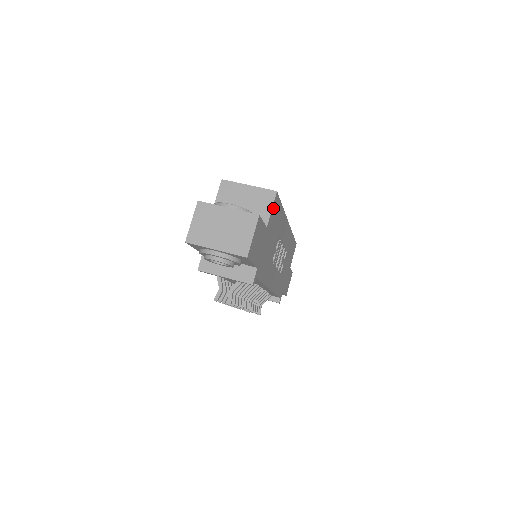
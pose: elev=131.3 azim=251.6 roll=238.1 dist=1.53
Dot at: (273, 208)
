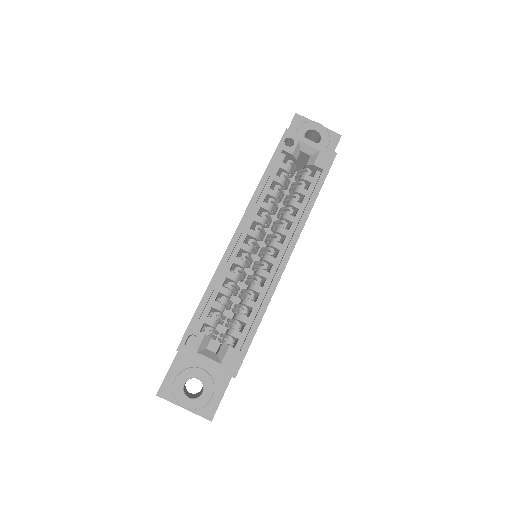
Dot at: occluded
